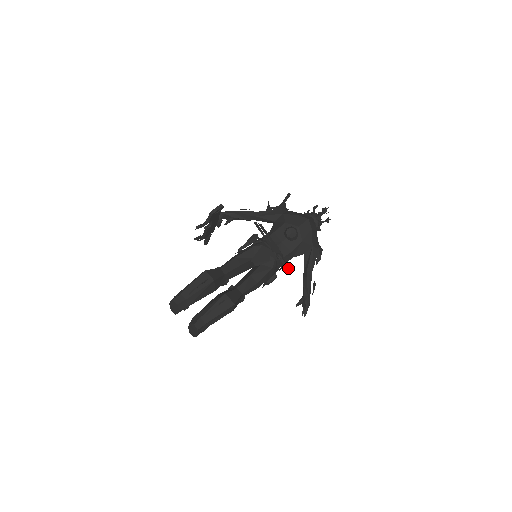
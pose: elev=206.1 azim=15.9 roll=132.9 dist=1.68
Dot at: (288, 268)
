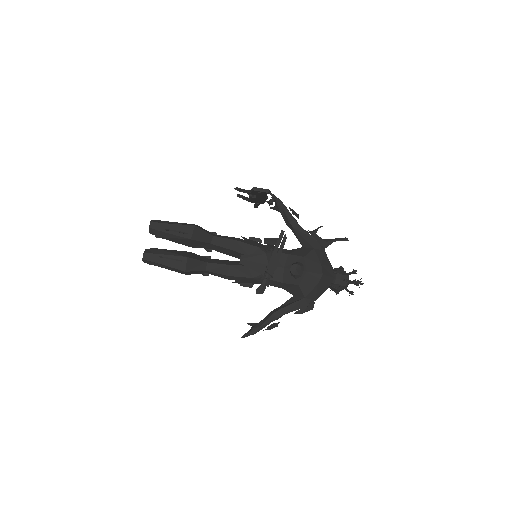
Dot at: (261, 291)
